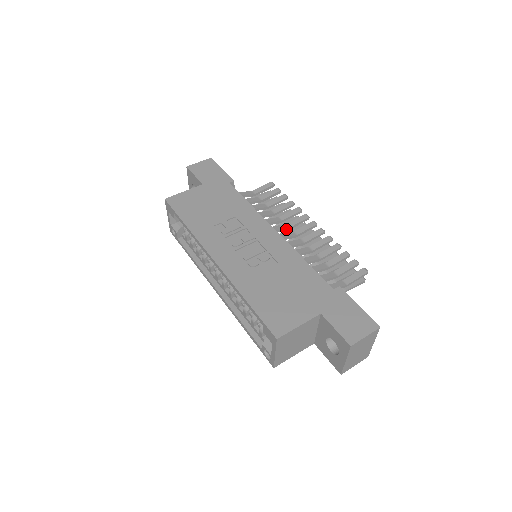
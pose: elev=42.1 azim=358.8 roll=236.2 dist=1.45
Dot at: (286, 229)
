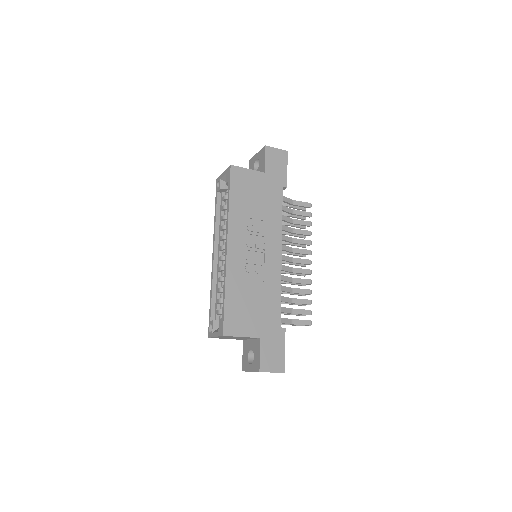
Dot at: (290, 252)
